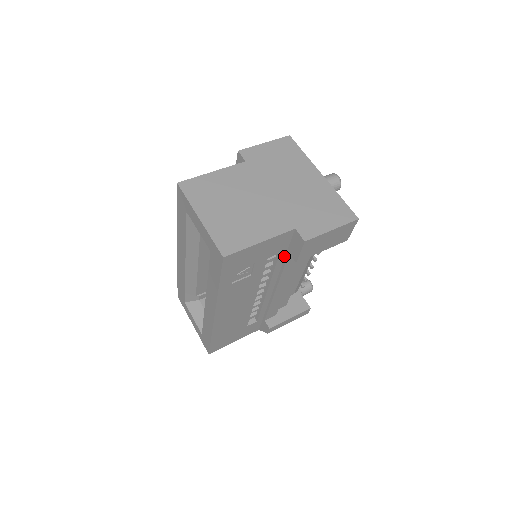
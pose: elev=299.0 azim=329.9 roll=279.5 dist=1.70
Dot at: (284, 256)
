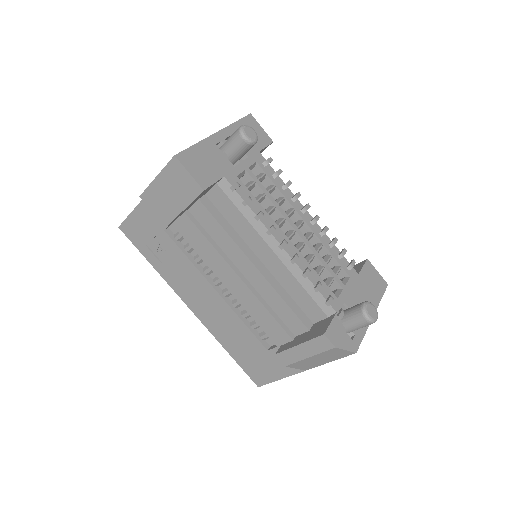
Dot at: occluded
